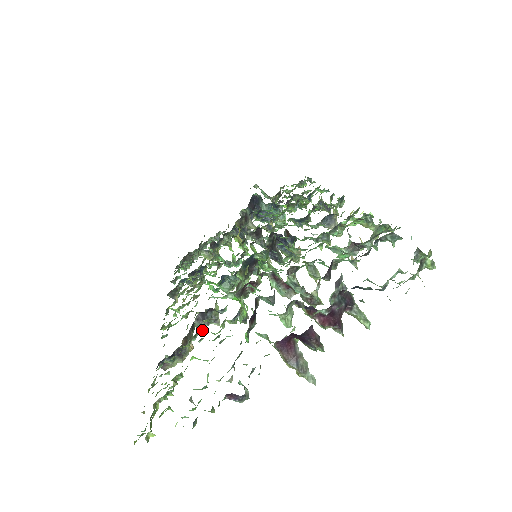
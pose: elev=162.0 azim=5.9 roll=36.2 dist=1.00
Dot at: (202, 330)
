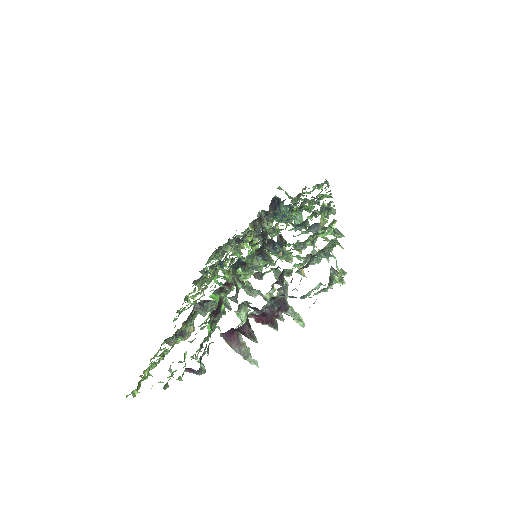
Dot at: (204, 316)
